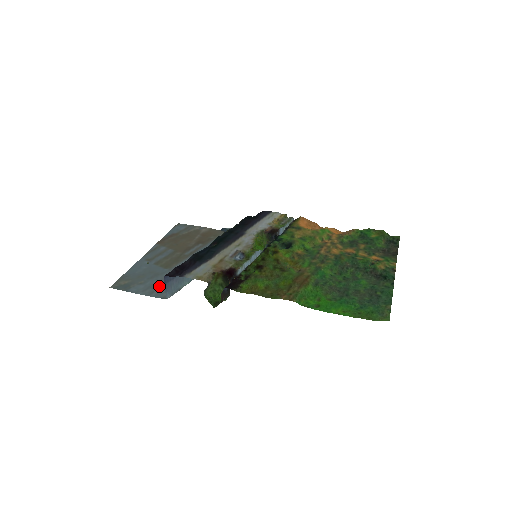
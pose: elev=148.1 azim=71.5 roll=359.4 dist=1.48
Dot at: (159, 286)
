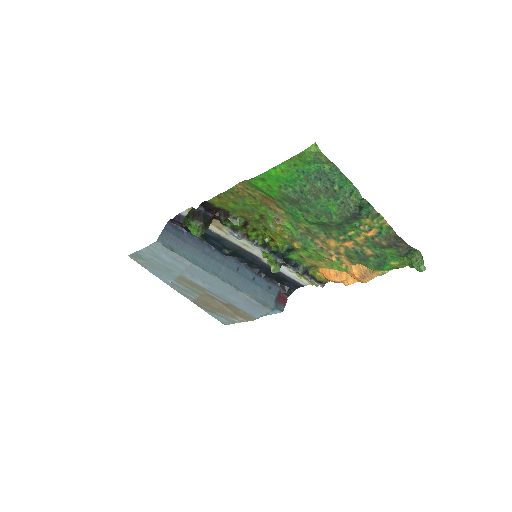
Dot at: (161, 256)
